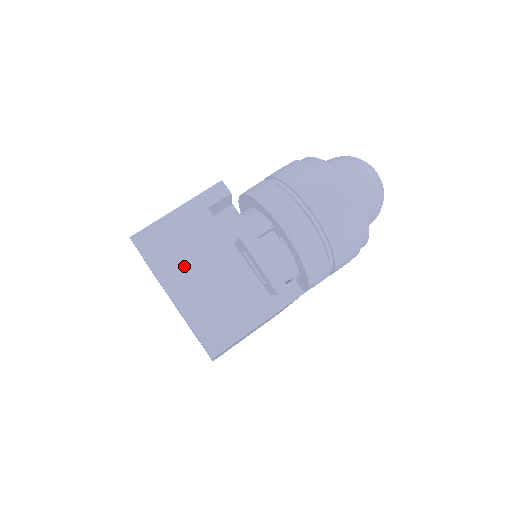
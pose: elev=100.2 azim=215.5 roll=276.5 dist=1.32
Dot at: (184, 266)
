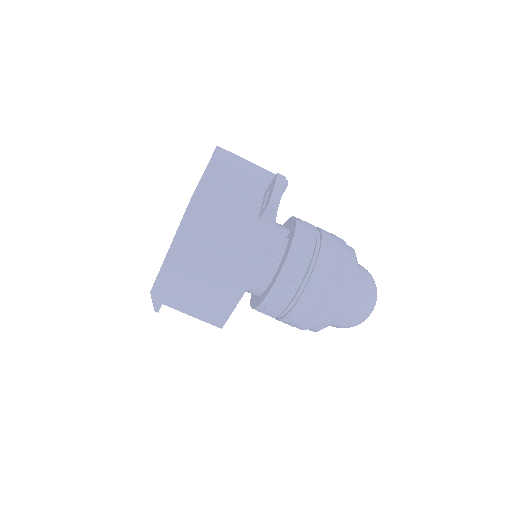
Dot at: (228, 172)
